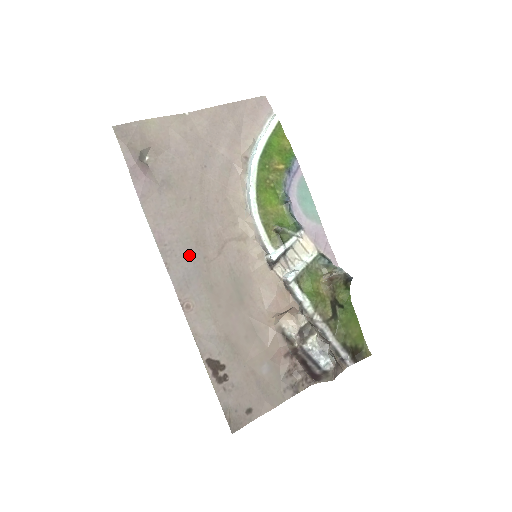
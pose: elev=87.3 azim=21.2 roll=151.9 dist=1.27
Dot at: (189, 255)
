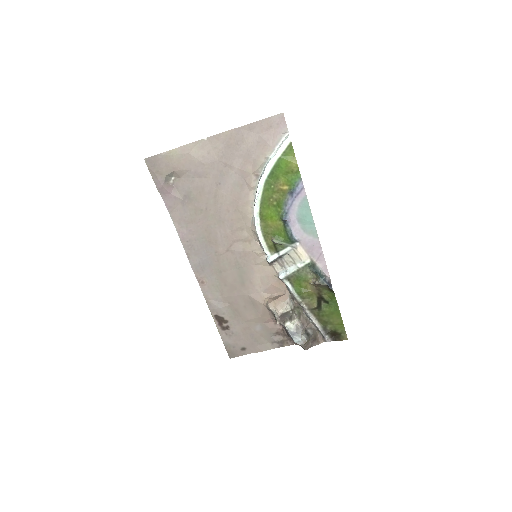
Dot at: (204, 250)
